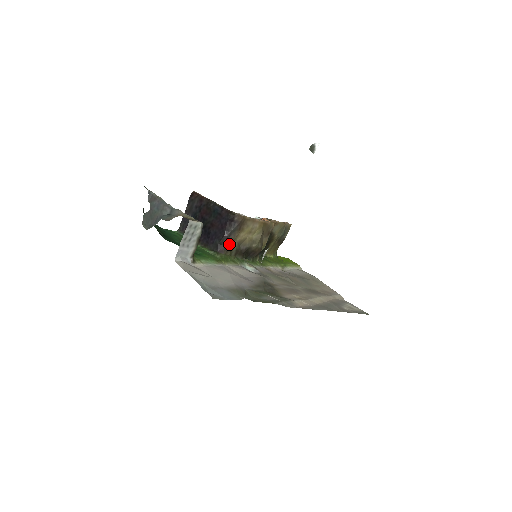
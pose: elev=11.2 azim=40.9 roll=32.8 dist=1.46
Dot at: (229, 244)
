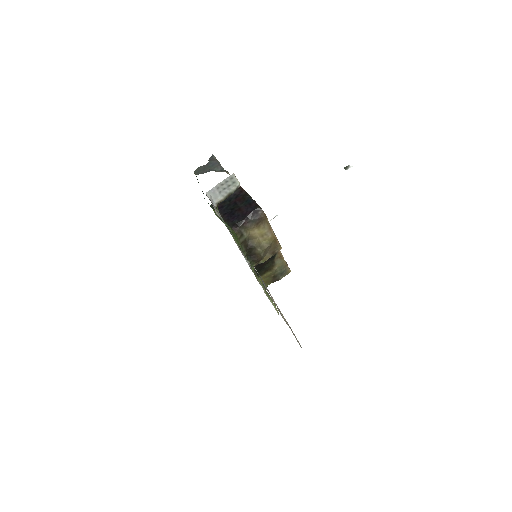
Dot at: (243, 229)
